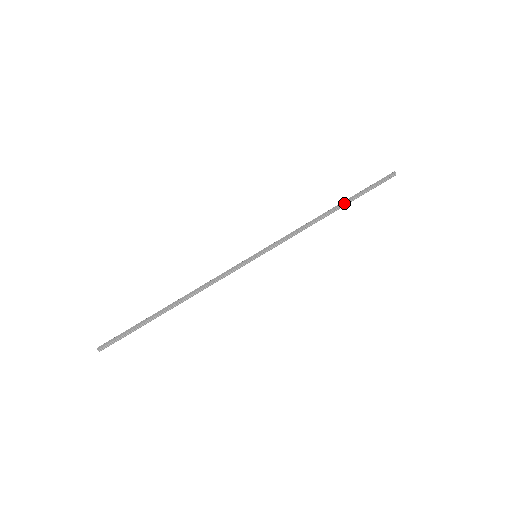
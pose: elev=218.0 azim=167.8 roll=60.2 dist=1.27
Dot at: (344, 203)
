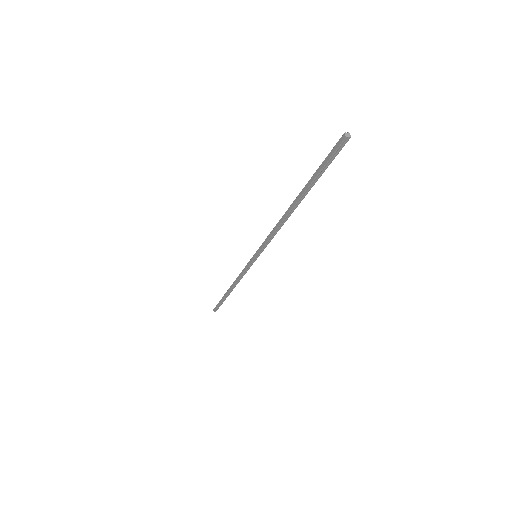
Dot at: (299, 197)
